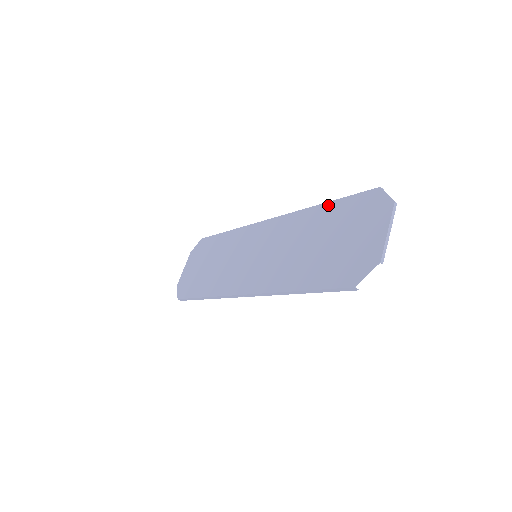
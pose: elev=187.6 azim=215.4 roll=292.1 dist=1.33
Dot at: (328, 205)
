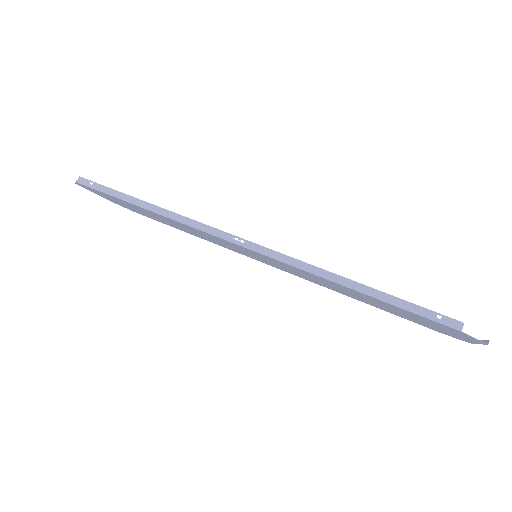
Dot at: occluded
